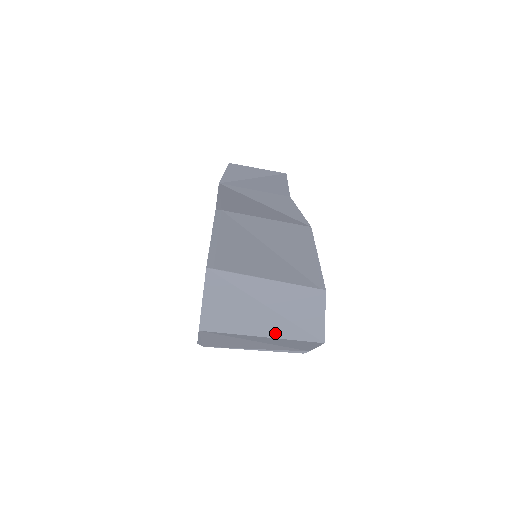
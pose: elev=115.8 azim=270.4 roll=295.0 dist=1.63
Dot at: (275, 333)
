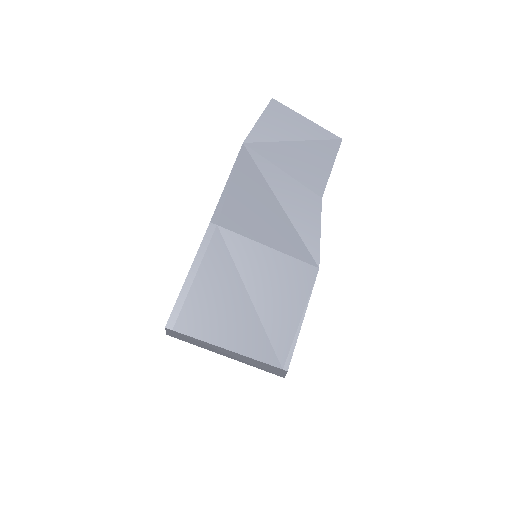
Dot at: (238, 360)
